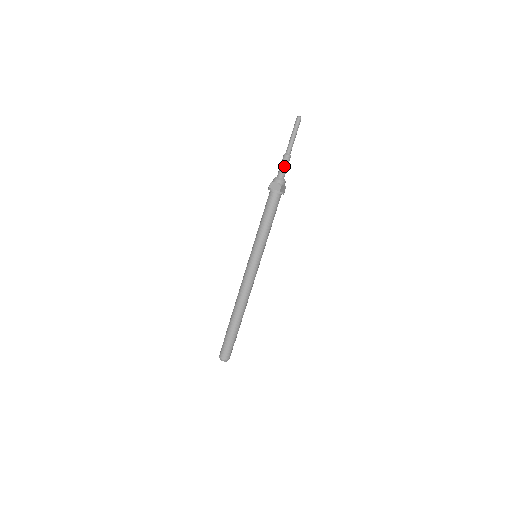
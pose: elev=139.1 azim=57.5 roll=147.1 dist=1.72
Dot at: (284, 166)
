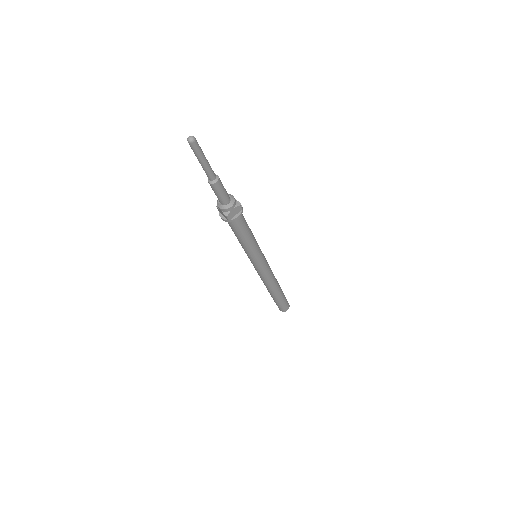
Dot at: (216, 194)
